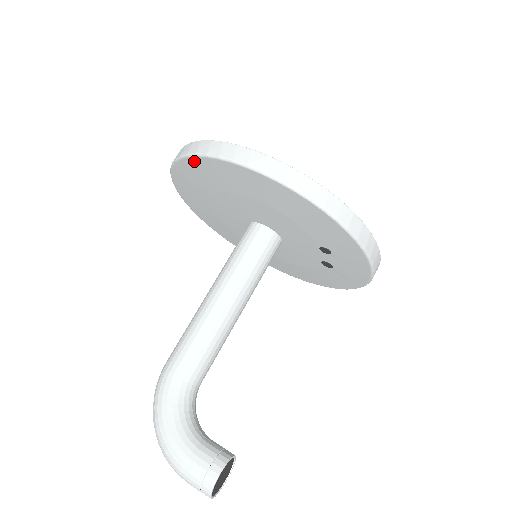
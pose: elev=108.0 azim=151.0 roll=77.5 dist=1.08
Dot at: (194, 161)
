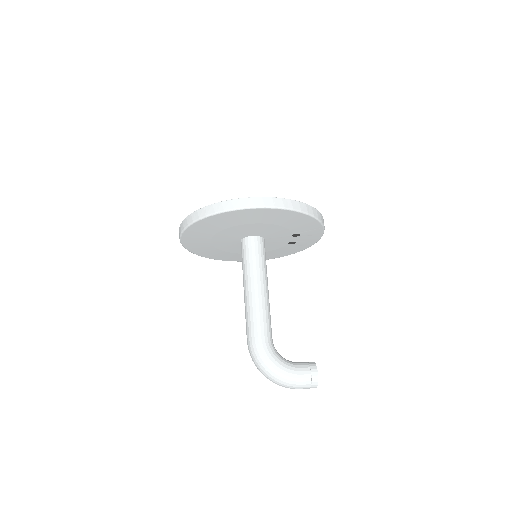
Dot at: (220, 215)
